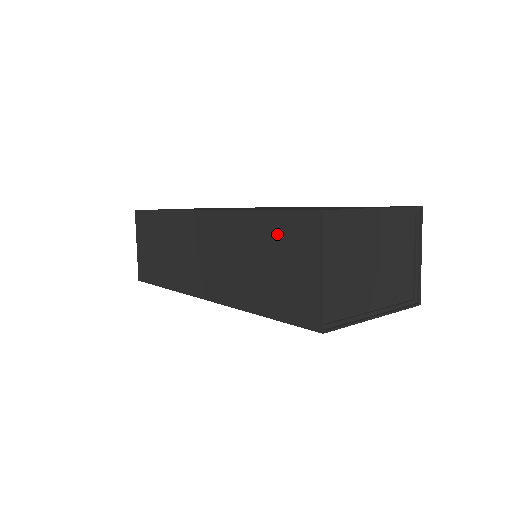
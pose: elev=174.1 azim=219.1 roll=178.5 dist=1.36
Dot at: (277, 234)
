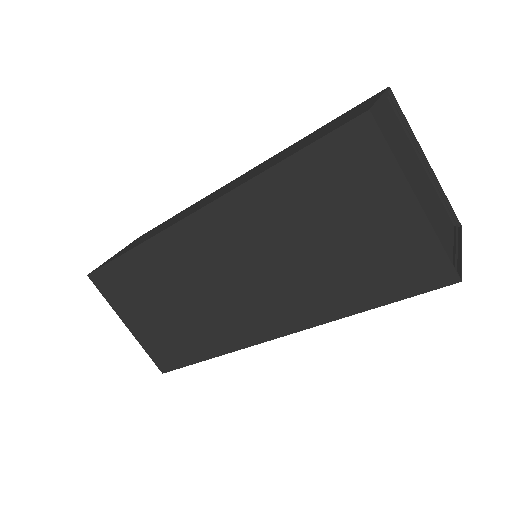
Dot at: (330, 123)
